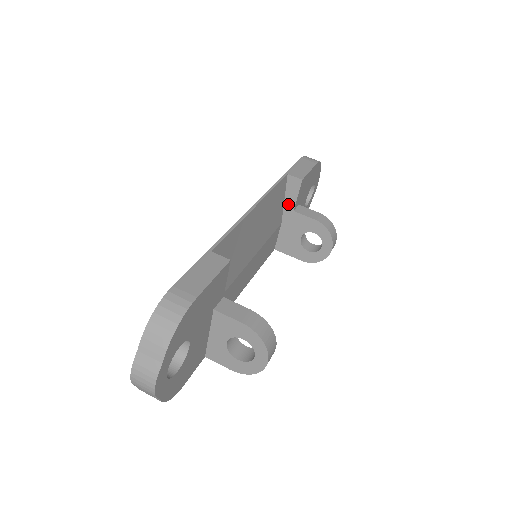
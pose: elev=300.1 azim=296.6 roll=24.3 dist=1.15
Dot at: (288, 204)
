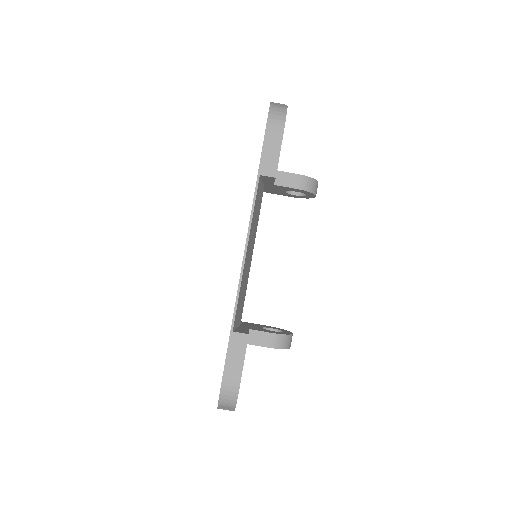
Dot at: (267, 183)
